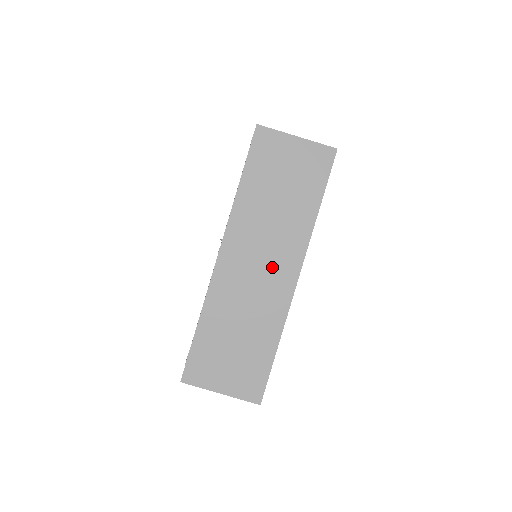
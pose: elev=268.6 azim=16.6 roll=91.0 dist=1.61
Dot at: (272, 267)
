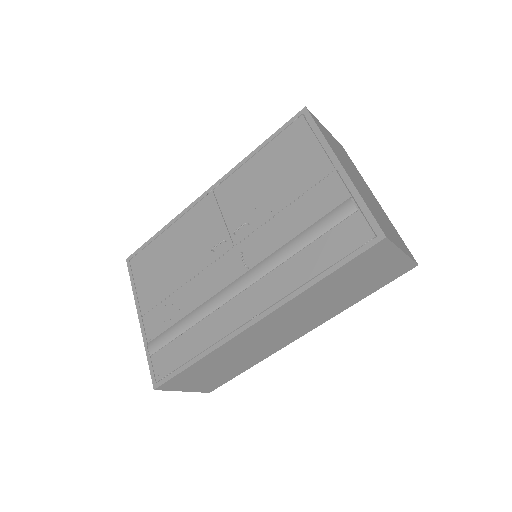
Dot at: (290, 331)
